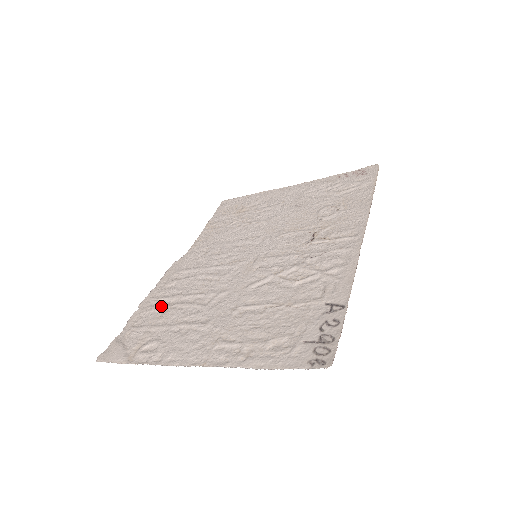
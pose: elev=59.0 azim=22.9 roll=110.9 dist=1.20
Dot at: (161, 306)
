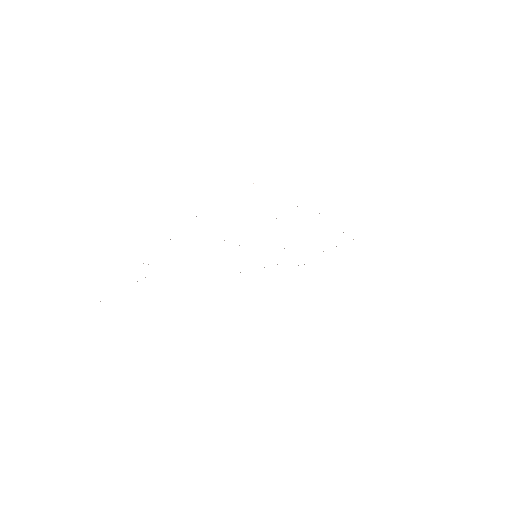
Dot at: occluded
